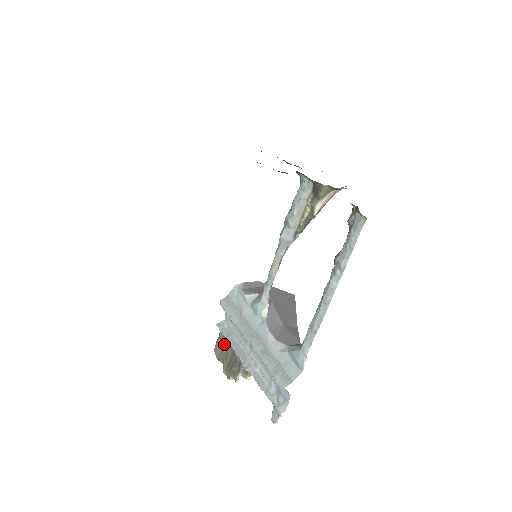
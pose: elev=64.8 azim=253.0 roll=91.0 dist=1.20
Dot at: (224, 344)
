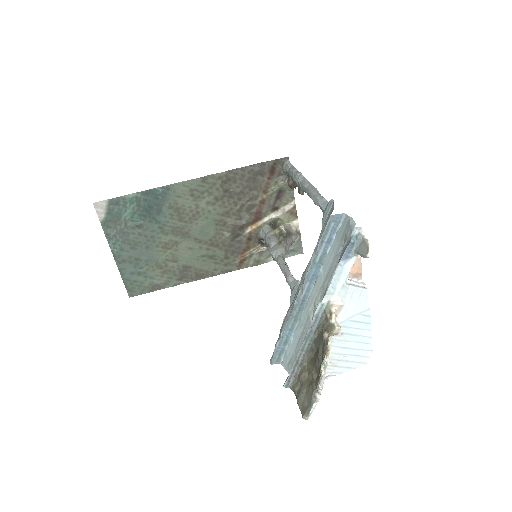
Dot at: (301, 378)
